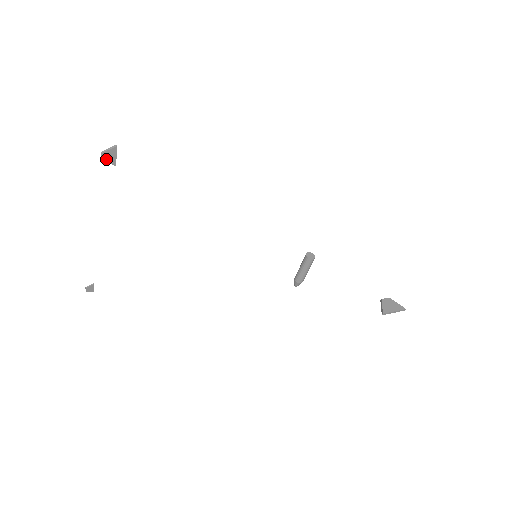
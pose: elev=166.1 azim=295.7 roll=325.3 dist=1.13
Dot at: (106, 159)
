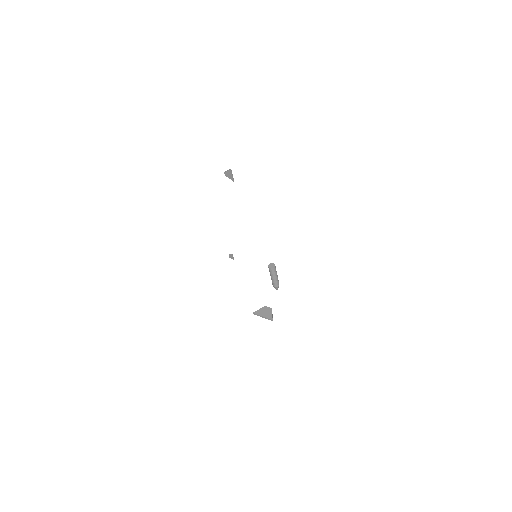
Dot at: (228, 176)
